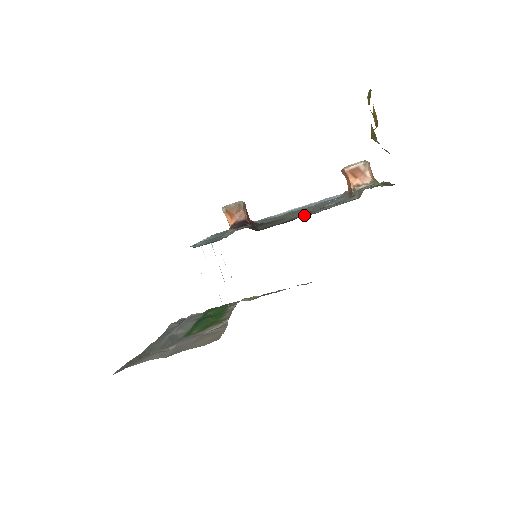
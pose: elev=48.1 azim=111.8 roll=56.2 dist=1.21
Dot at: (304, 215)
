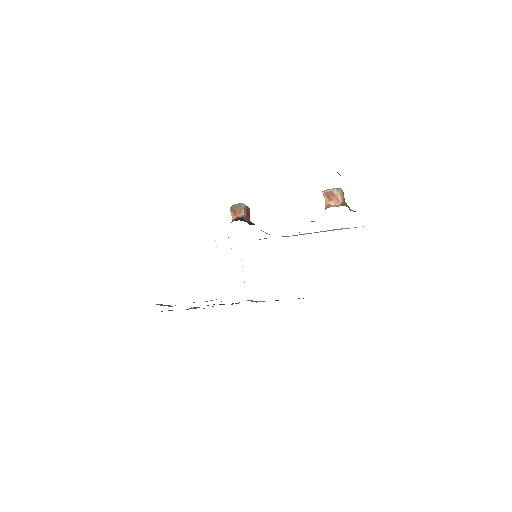
Dot at: occluded
